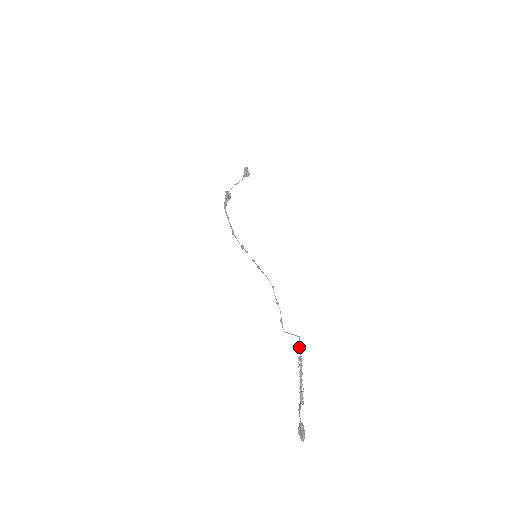
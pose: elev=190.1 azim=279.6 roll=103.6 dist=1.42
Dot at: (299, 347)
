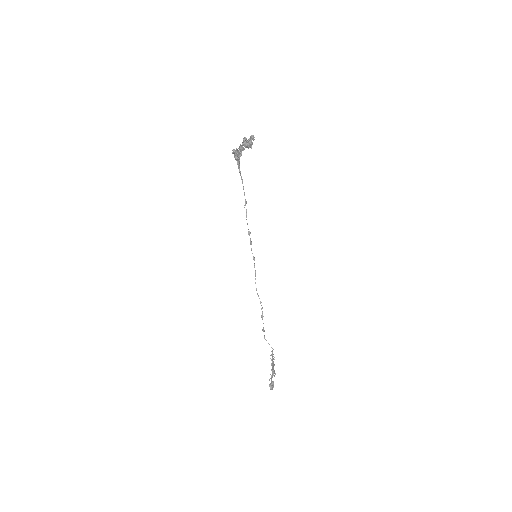
Dot at: (271, 354)
